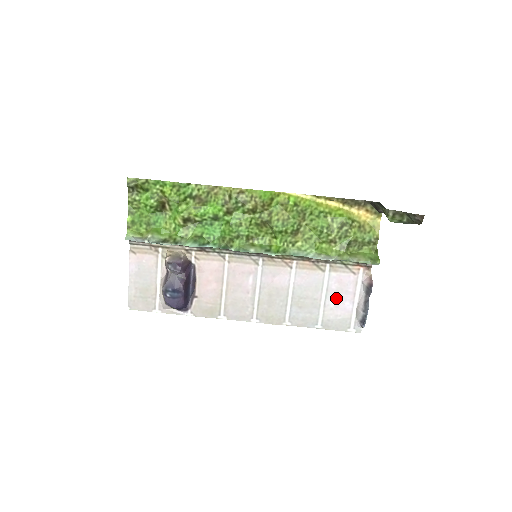
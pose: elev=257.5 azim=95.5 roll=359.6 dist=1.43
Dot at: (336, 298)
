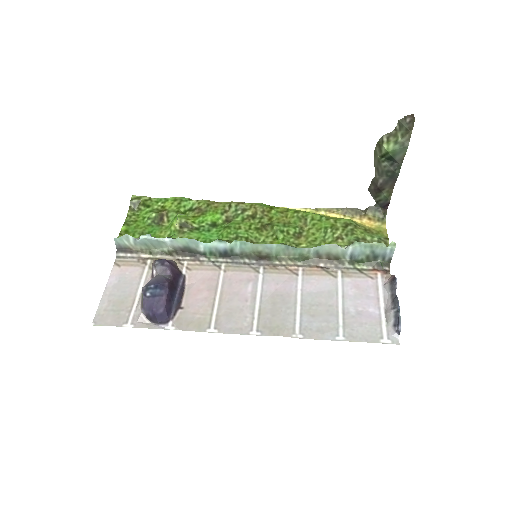
Dot at: (356, 305)
